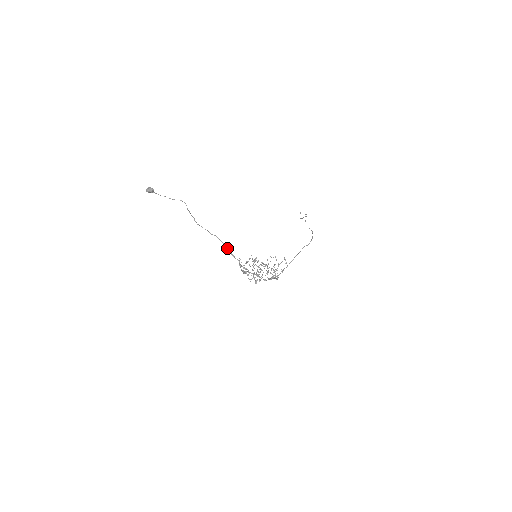
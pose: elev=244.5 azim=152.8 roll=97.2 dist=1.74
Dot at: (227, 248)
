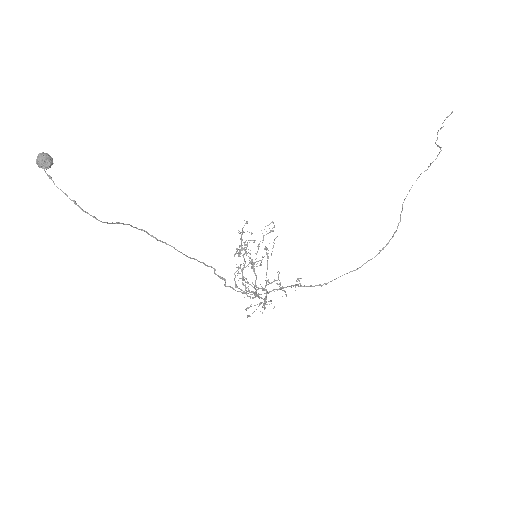
Dot at: (193, 258)
